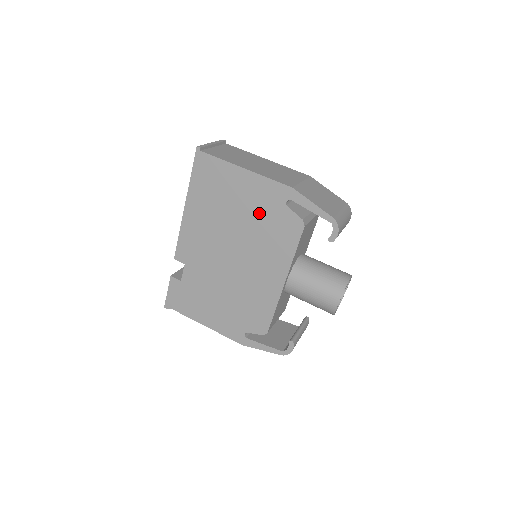
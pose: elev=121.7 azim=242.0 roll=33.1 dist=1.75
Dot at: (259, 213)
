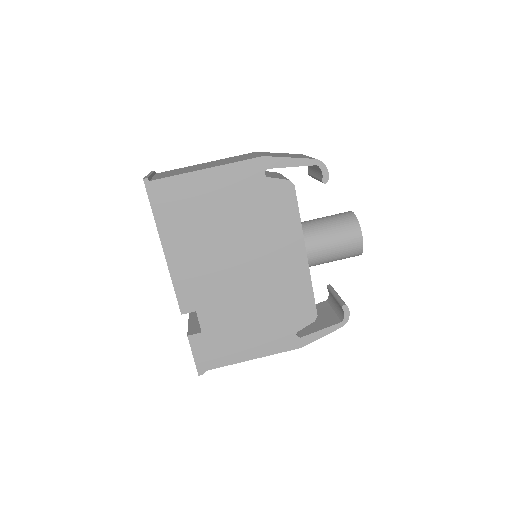
Dot at: (244, 203)
